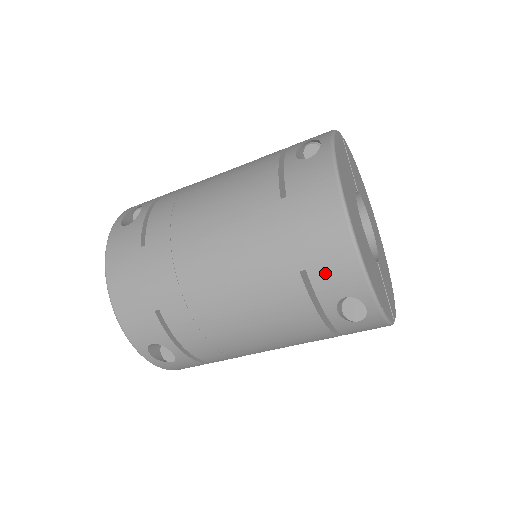
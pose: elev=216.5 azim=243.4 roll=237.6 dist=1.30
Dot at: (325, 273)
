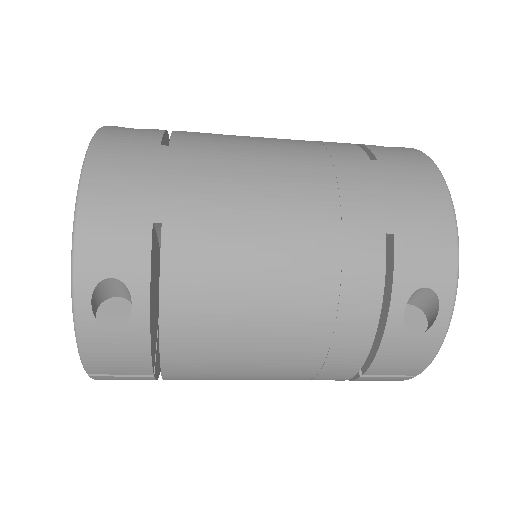
Dot at: (415, 246)
